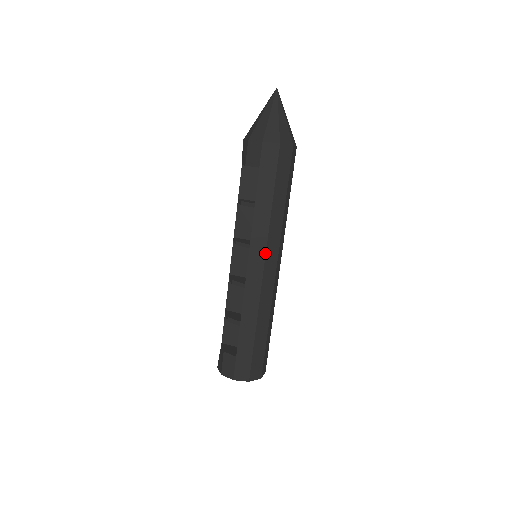
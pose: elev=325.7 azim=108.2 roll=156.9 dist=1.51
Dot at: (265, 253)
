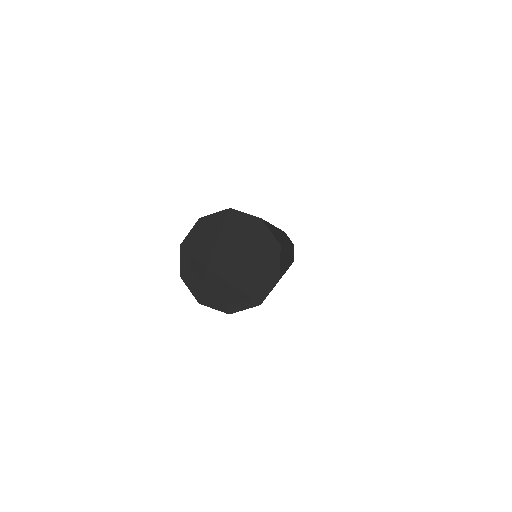
Dot at: occluded
